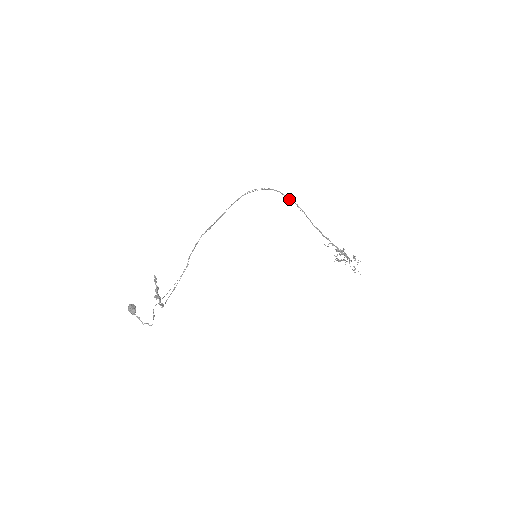
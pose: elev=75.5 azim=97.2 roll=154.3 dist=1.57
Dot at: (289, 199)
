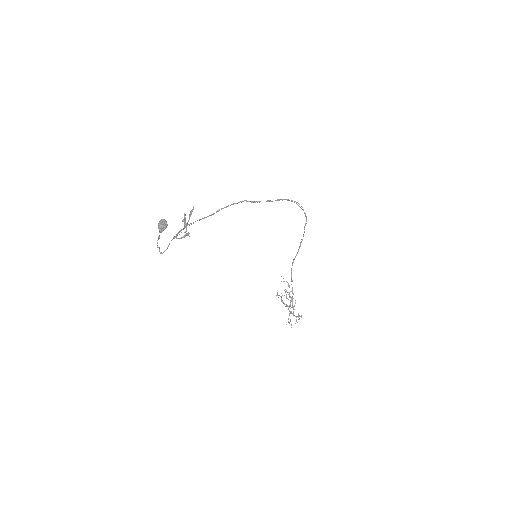
Dot at: (304, 231)
